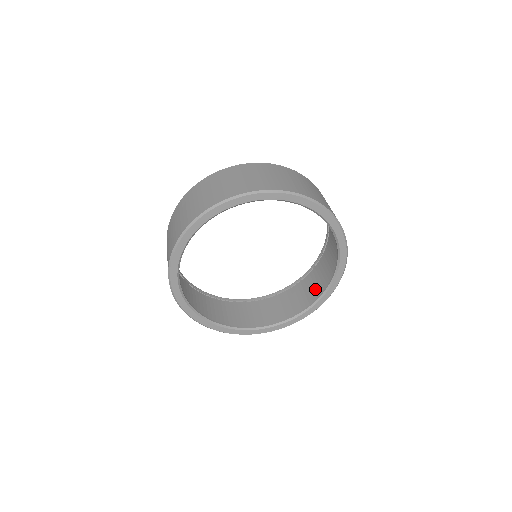
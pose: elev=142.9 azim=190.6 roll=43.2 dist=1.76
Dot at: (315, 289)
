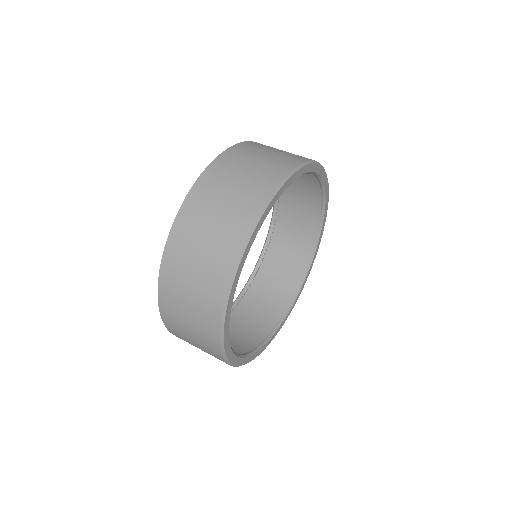
Dot at: (304, 205)
